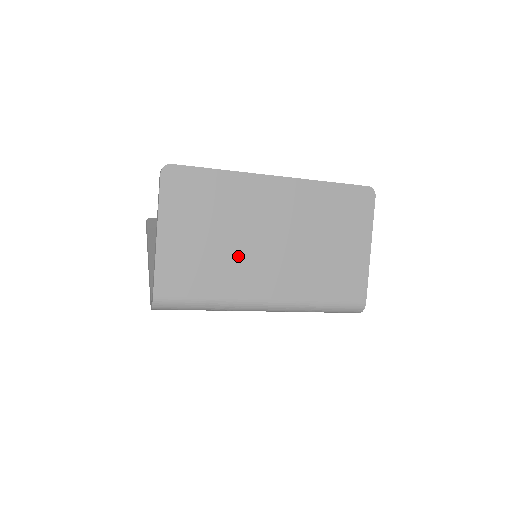
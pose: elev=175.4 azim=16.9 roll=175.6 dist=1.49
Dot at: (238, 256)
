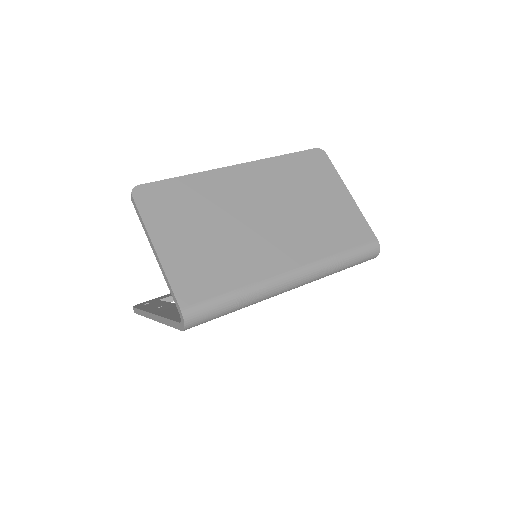
Dot at: (241, 241)
